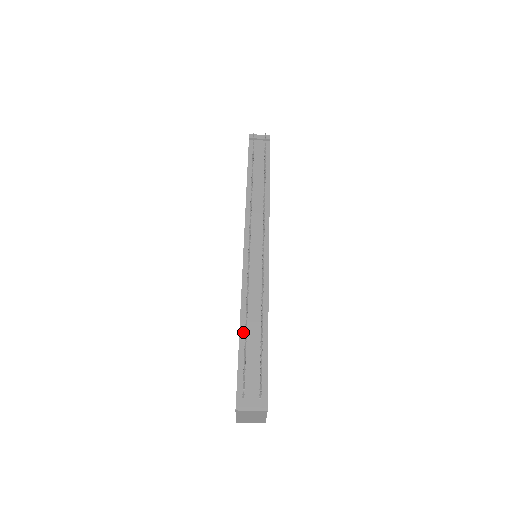
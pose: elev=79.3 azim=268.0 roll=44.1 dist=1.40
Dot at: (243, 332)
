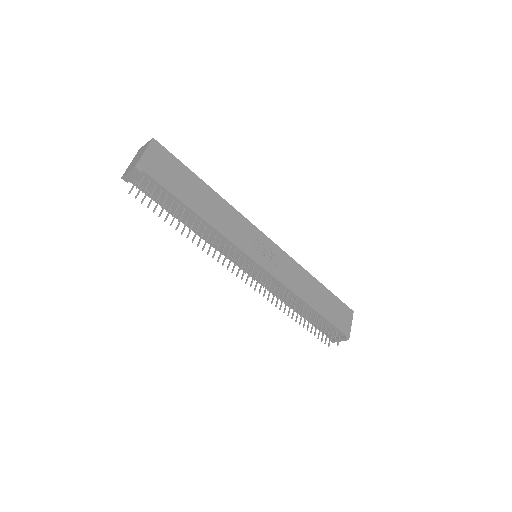
Dot at: (300, 313)
